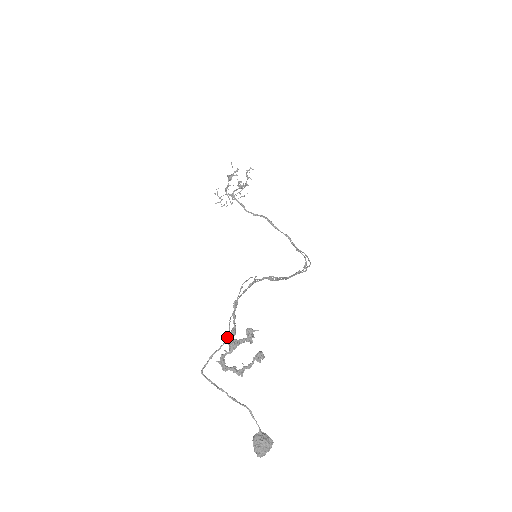
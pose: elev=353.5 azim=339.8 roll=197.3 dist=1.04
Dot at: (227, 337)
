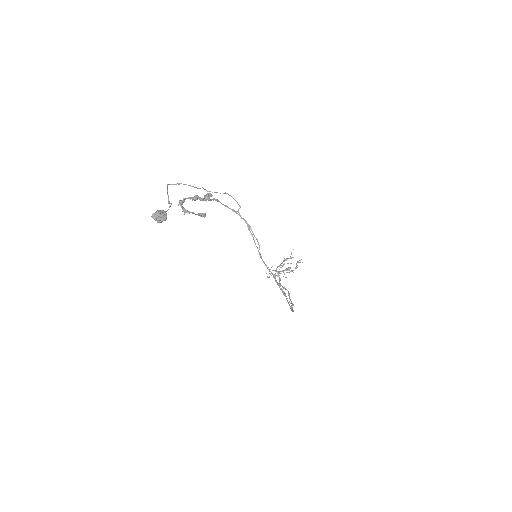
Dot at: (196, 187)
